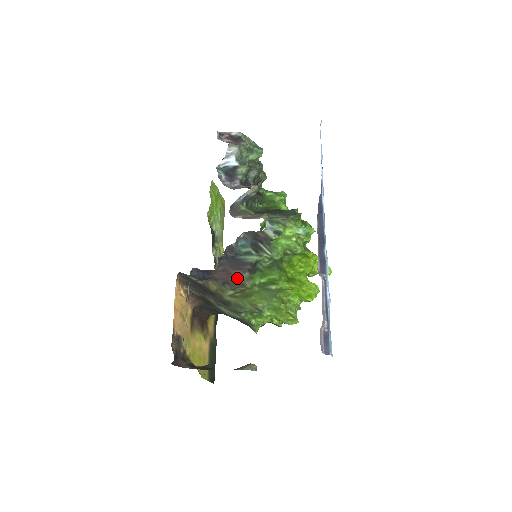
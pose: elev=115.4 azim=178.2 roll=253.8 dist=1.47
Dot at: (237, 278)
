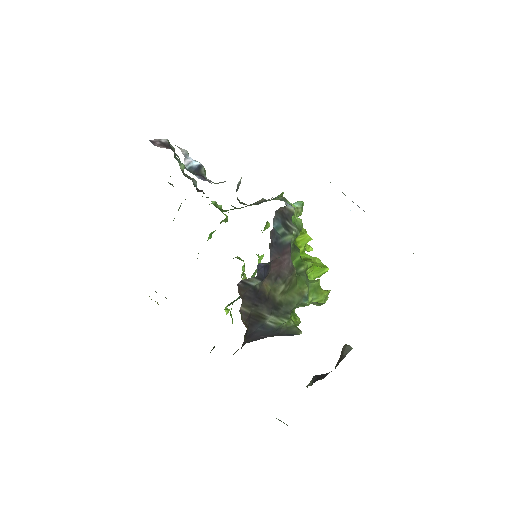
Dot at: (288, 264)
